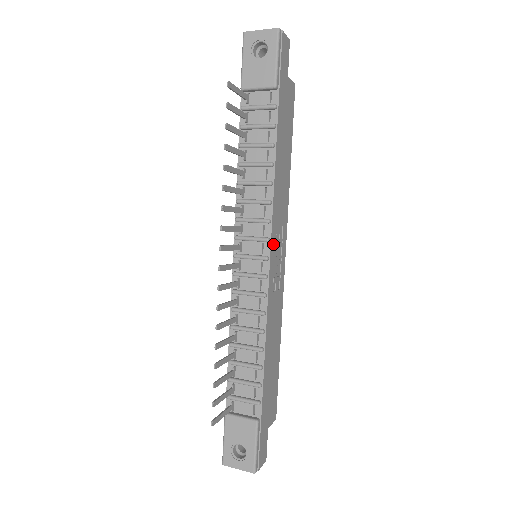
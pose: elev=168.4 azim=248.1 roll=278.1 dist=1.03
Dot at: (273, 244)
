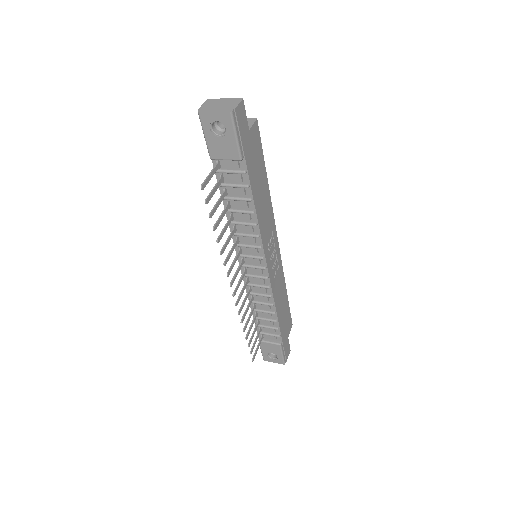
Dot at: (267, 256)
